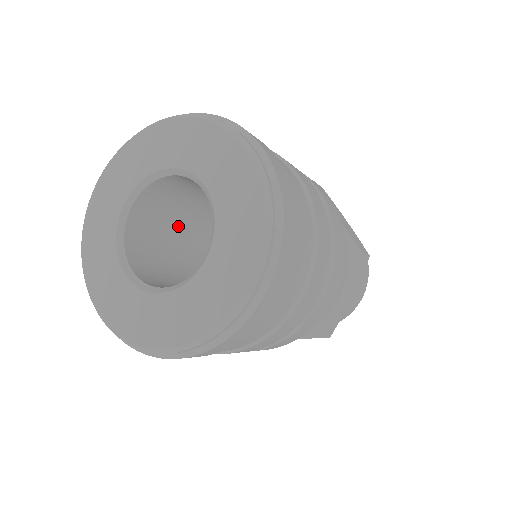
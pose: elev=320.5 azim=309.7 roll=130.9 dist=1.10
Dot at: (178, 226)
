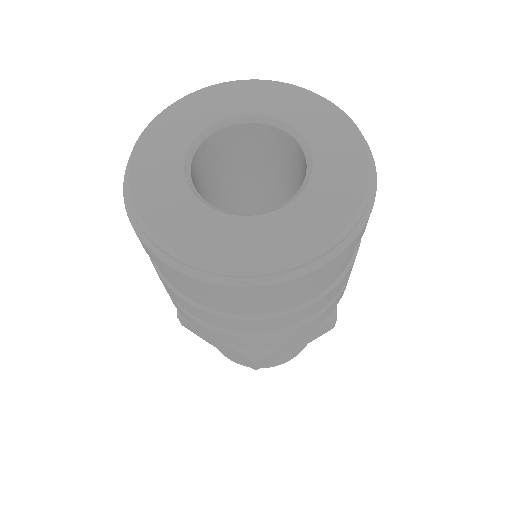
Dot at: occluded
